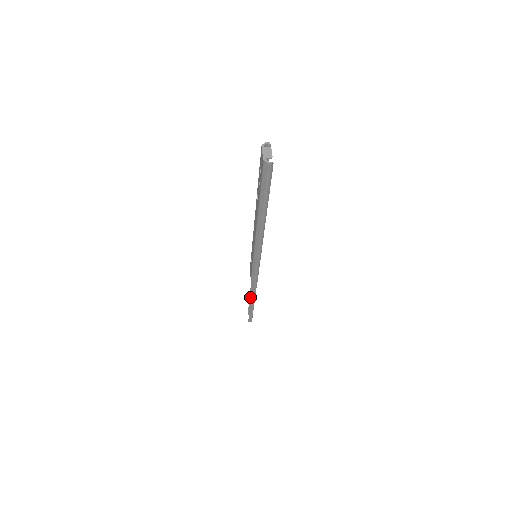
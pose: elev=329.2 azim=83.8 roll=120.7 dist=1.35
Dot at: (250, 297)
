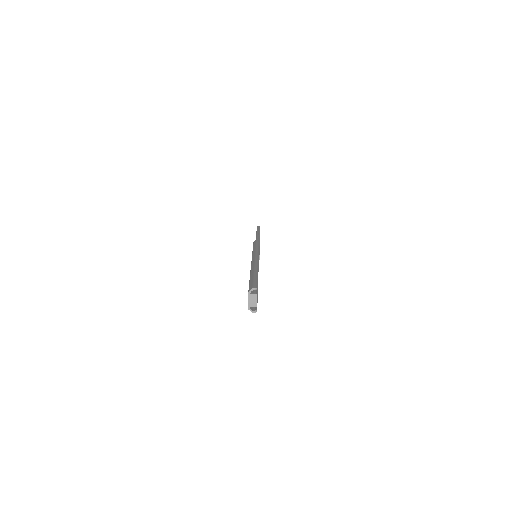
Dot at: occluded
